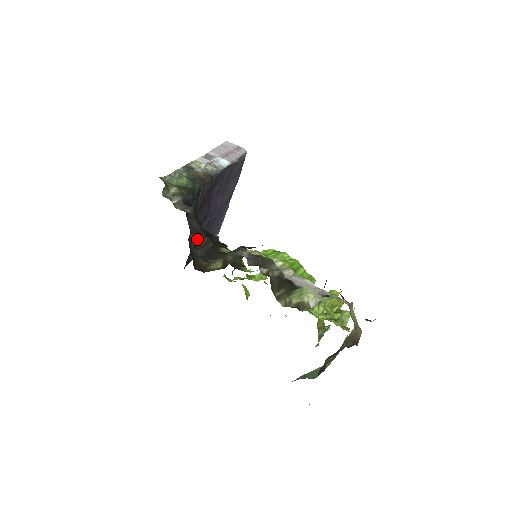
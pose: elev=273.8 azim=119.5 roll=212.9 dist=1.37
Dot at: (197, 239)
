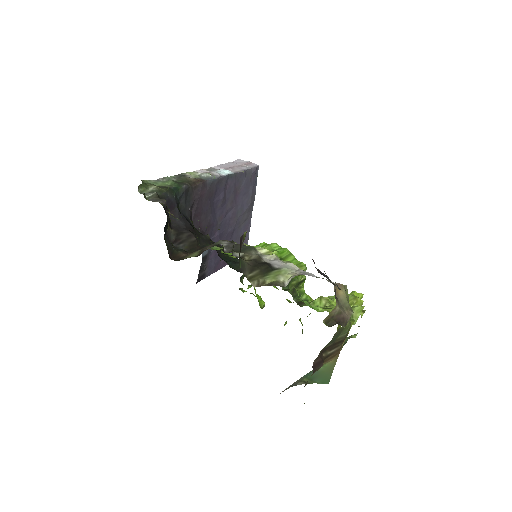
Dot at: (178, 234)
